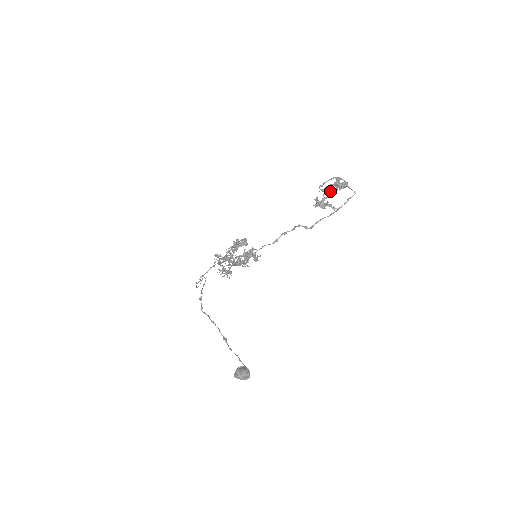
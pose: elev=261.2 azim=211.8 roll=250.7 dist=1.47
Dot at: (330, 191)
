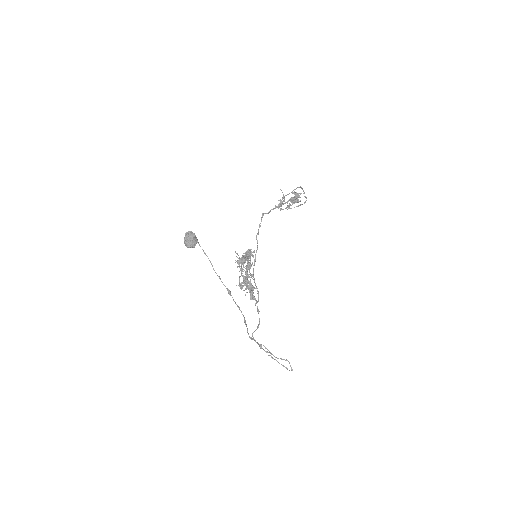
Dot at: occluded
